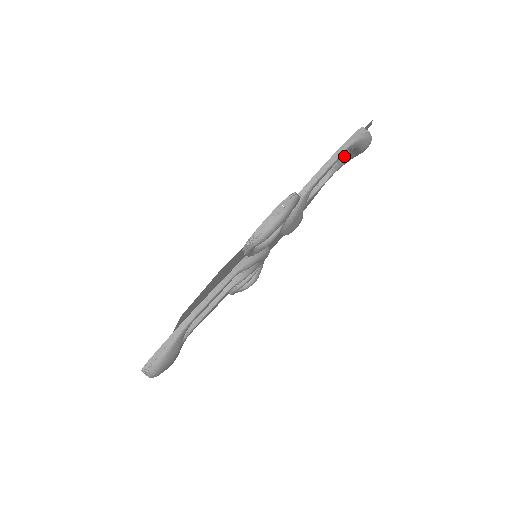
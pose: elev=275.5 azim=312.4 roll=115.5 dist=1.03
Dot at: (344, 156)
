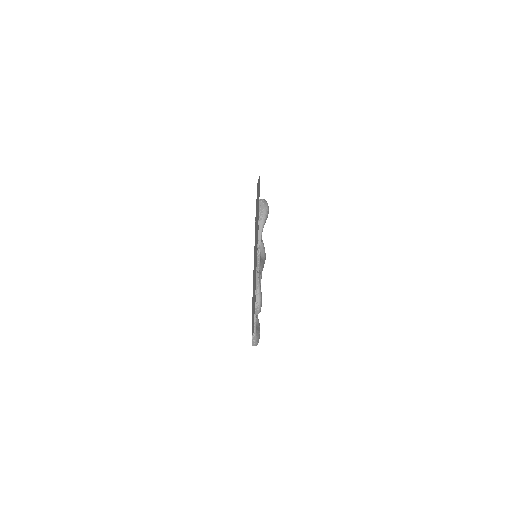
Dot at: occluded
